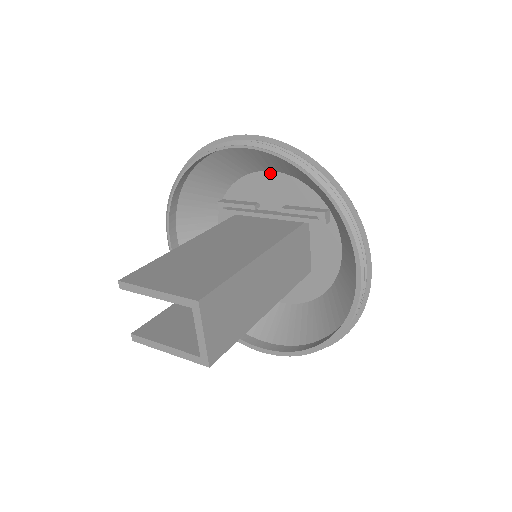
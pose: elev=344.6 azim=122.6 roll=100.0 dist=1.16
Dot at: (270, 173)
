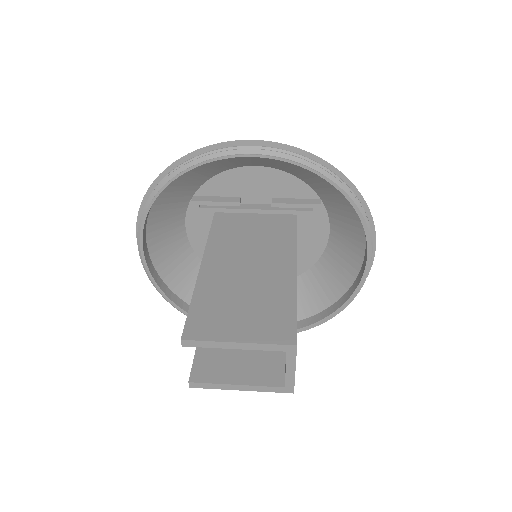
Dot at: (256, 168)
